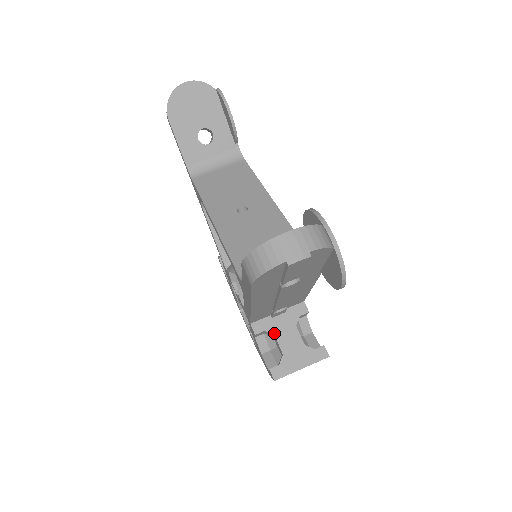
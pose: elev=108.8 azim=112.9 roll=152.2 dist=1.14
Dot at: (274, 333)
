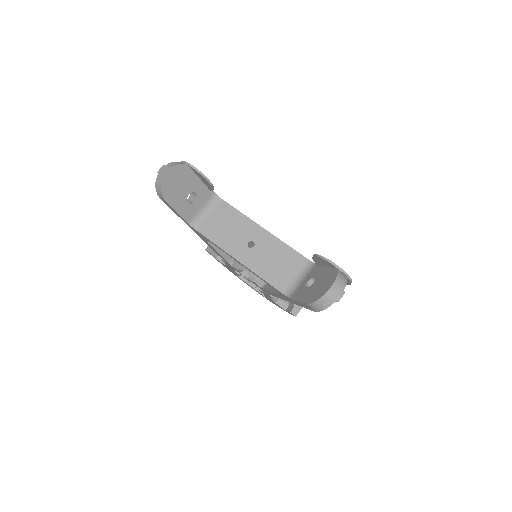
Dot at: occluded
